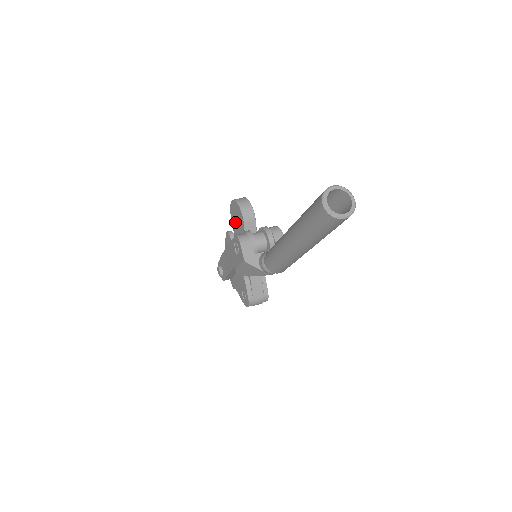
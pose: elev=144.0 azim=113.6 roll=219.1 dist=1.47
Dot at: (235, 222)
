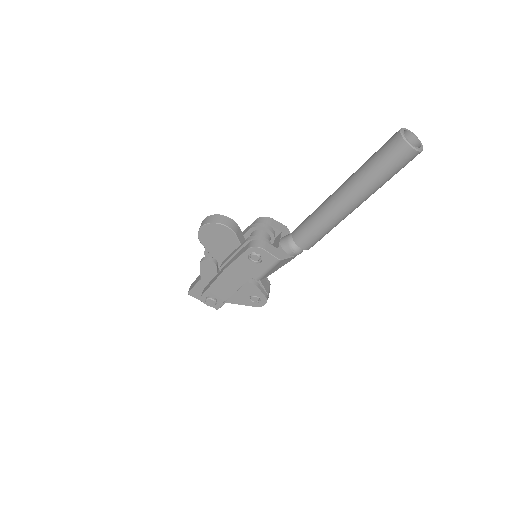
Dot at: (214, 244)
